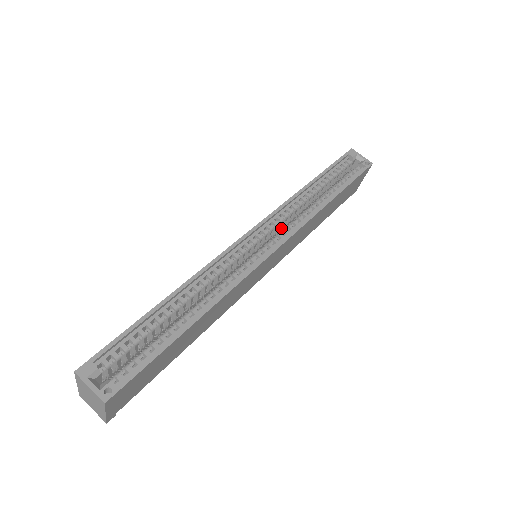
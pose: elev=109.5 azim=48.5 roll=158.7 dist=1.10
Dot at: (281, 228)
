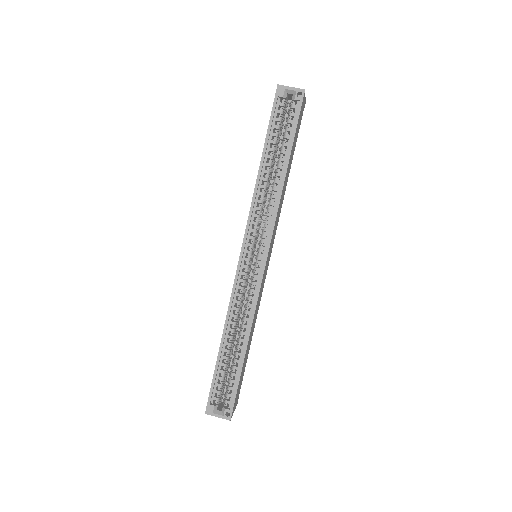
Dot at: occluded
